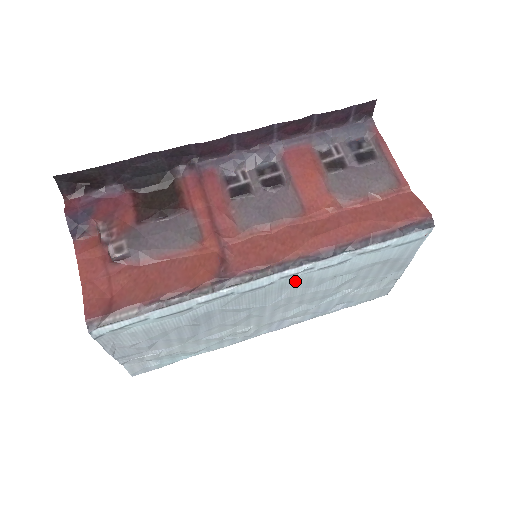
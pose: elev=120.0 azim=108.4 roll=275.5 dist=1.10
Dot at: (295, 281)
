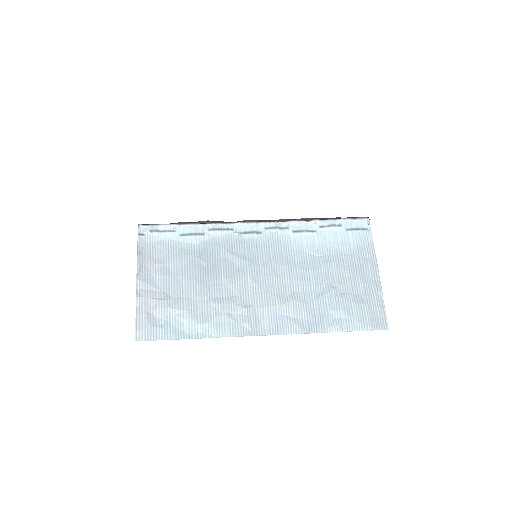
Dot at: (278, 241)
